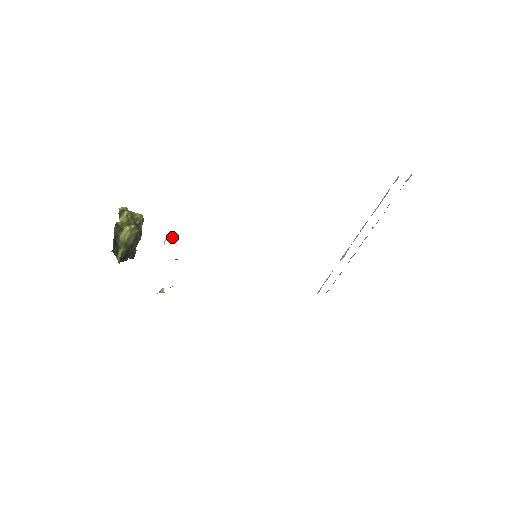
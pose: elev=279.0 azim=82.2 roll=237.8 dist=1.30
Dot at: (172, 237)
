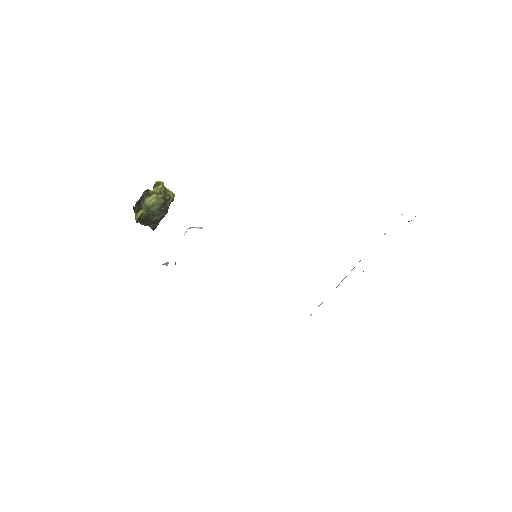
Dot at: (197, 228)
